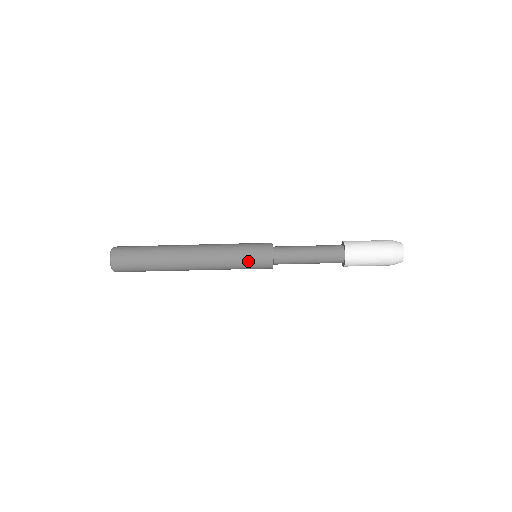
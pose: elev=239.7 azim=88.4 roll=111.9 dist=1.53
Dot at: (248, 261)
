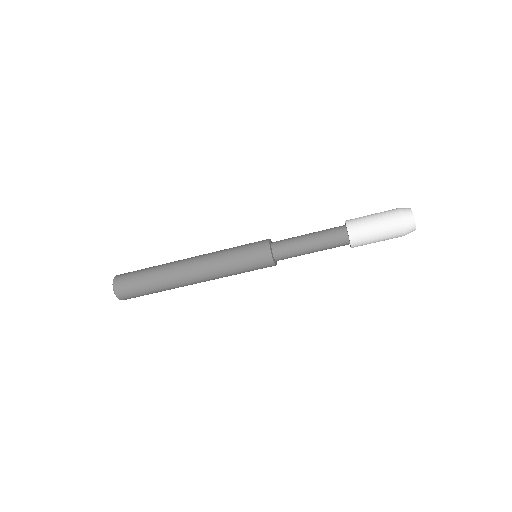
Dot at: (250, 270)
